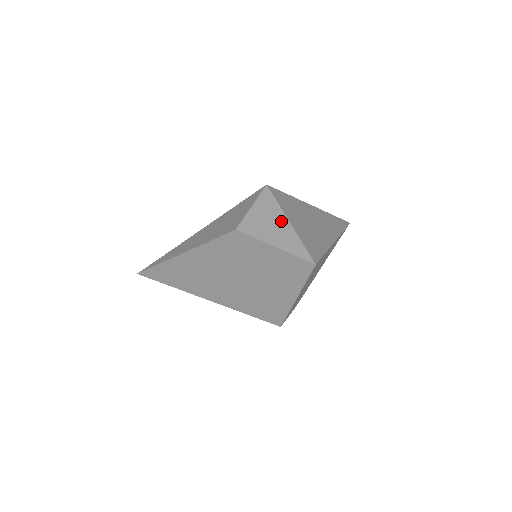
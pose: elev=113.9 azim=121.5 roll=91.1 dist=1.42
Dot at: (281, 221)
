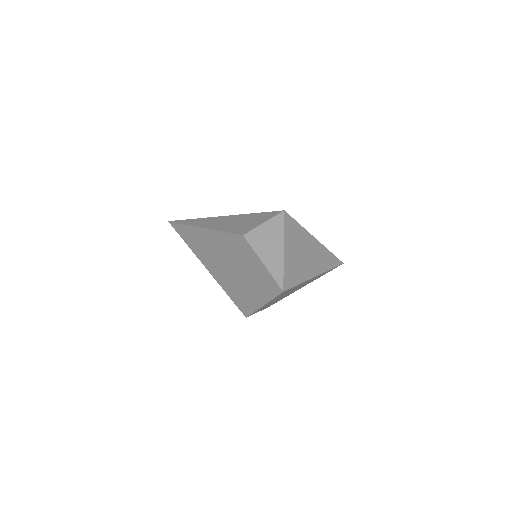
Dot at: (278, 245)
